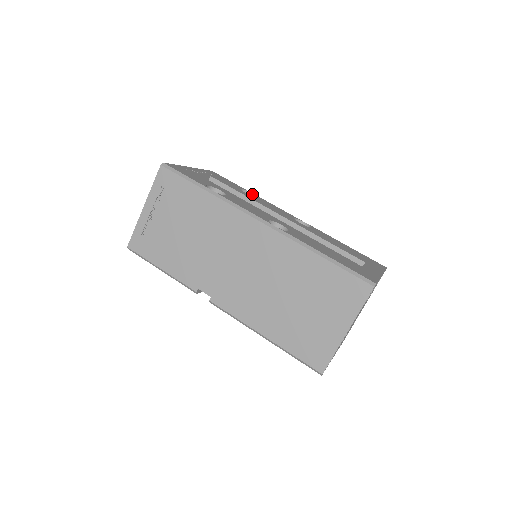
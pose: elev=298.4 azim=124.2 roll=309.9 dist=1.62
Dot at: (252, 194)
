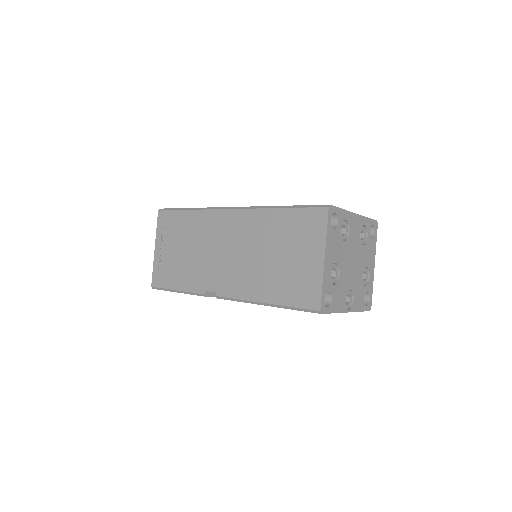
Dot at: occluded
